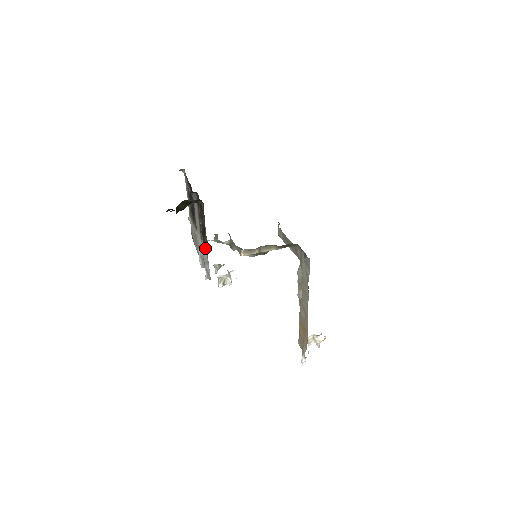
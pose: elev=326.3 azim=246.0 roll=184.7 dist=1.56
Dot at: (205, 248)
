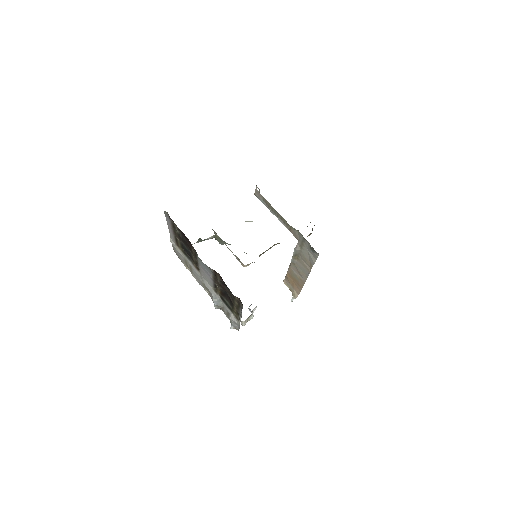
Dot at: (230, 310)
